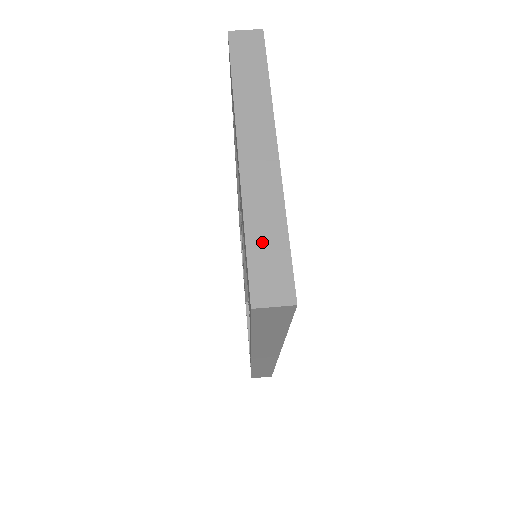
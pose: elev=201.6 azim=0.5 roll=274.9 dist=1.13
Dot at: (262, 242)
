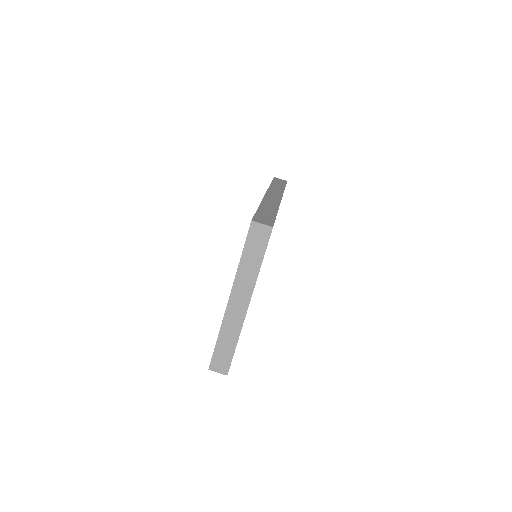
Dot at: (223, 346)
